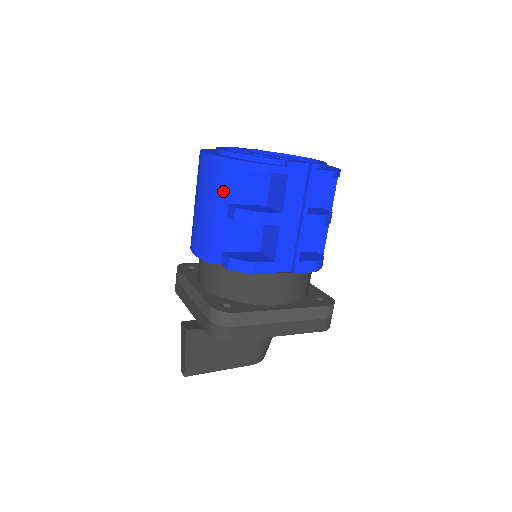
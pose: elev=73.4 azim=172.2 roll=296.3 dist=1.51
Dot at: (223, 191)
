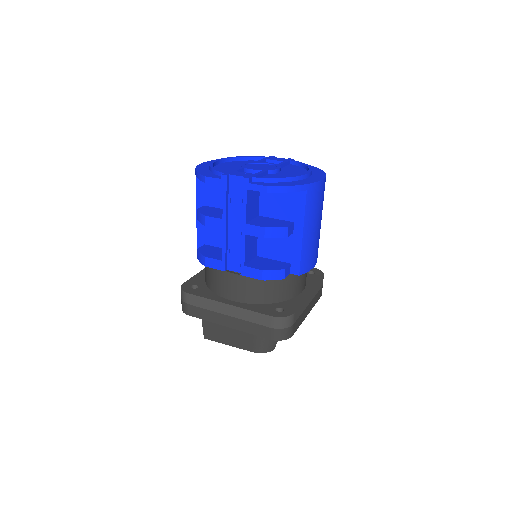
Dot at: (199, 195)
